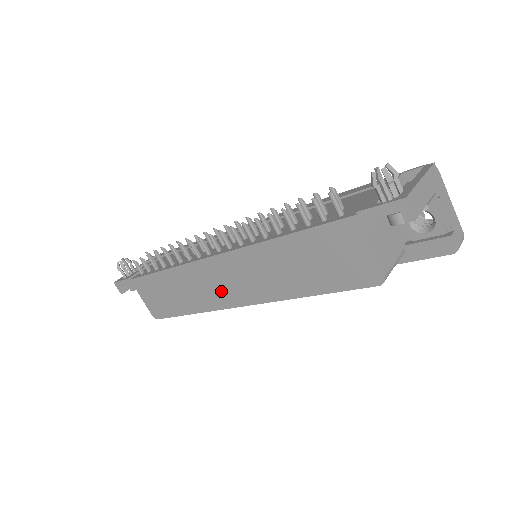
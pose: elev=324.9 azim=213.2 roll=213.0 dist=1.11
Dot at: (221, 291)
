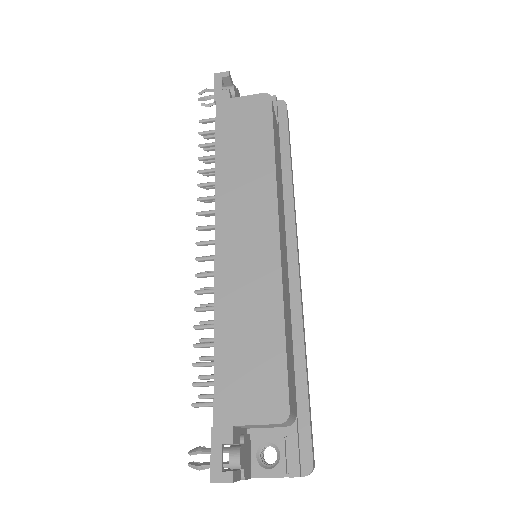
Dot at: (256, 251)
